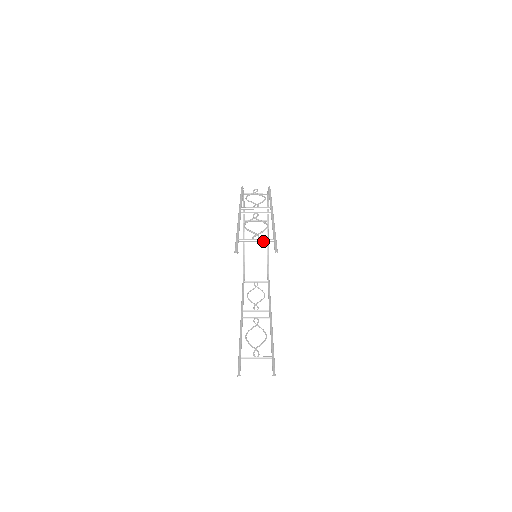
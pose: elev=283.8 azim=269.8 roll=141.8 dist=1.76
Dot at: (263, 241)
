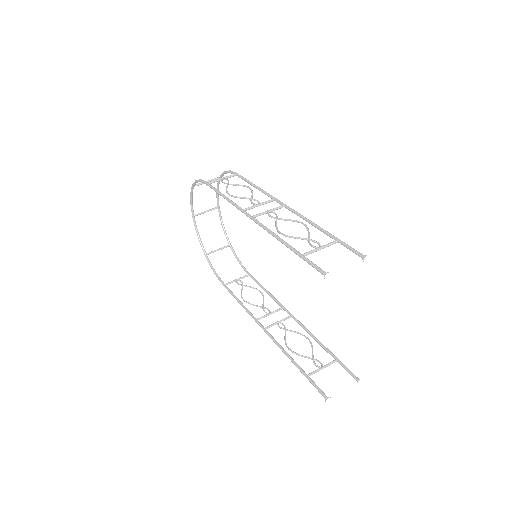
Dot at: (328, 246)
